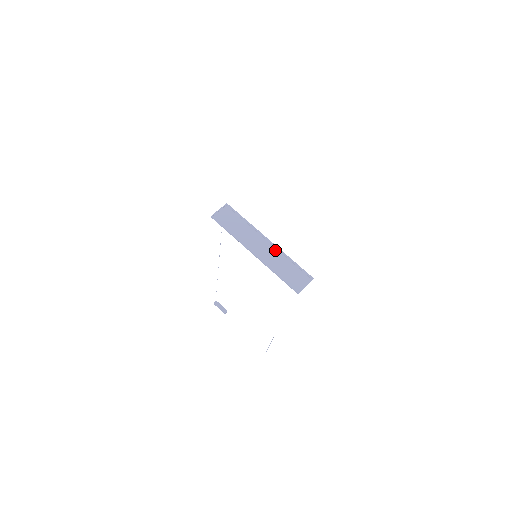
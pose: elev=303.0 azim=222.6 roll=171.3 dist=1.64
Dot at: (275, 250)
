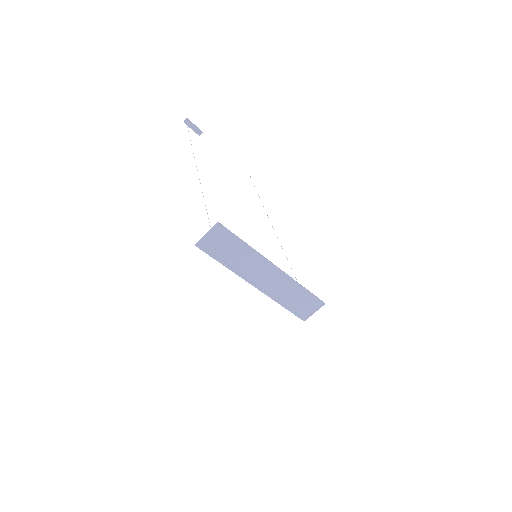
Dot at: (283, 279)
